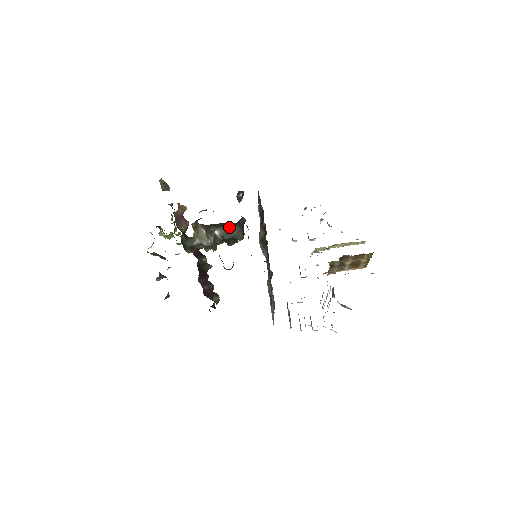
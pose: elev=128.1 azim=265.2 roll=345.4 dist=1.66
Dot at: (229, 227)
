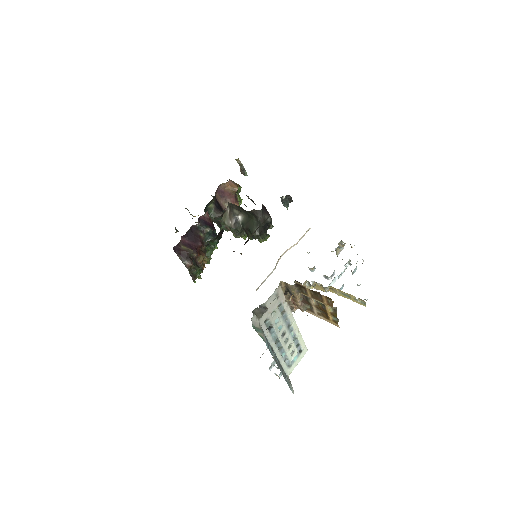
Dot at: (250, 217)
